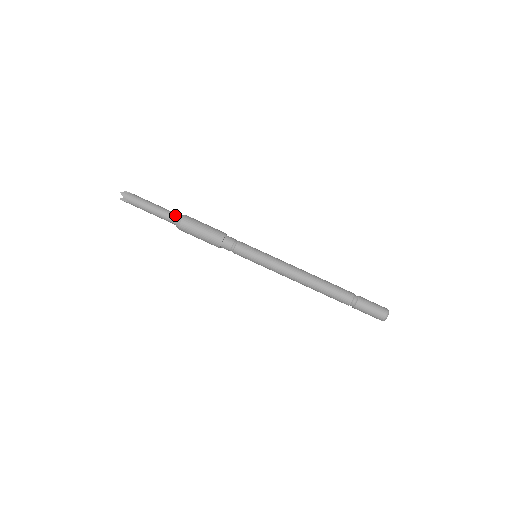
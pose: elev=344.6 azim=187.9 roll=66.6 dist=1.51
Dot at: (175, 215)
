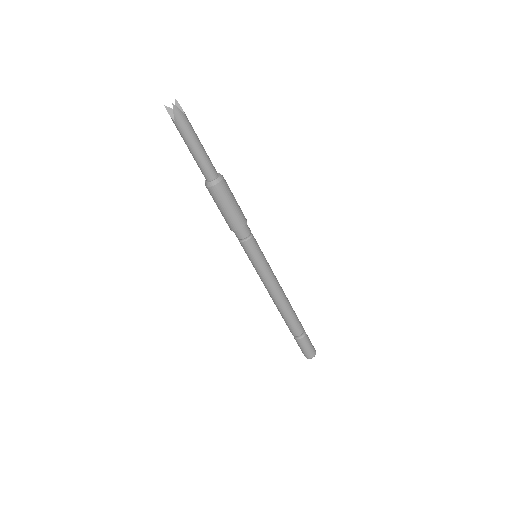
Dot at: (214, 171)
